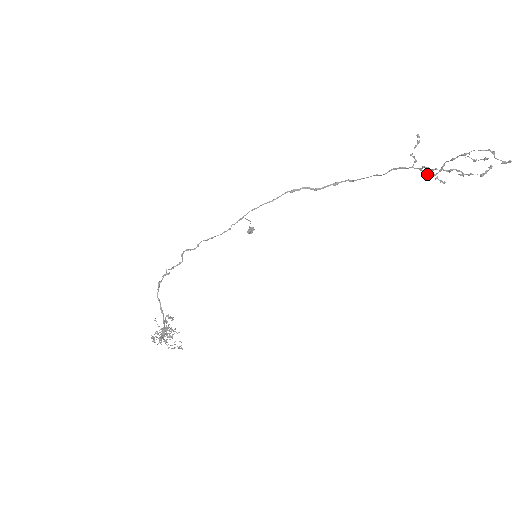
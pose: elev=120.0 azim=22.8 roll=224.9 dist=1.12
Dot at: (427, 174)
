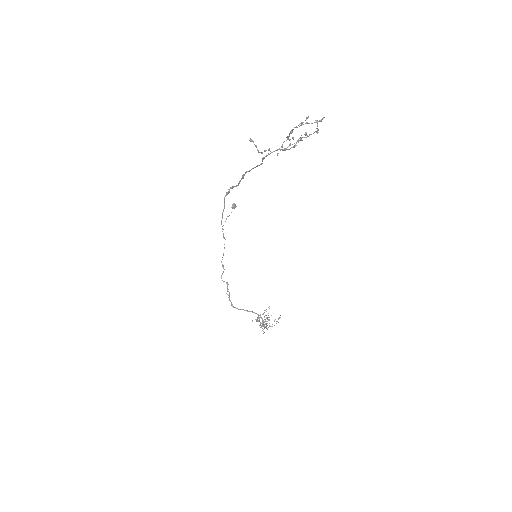
Dot at: occluded
